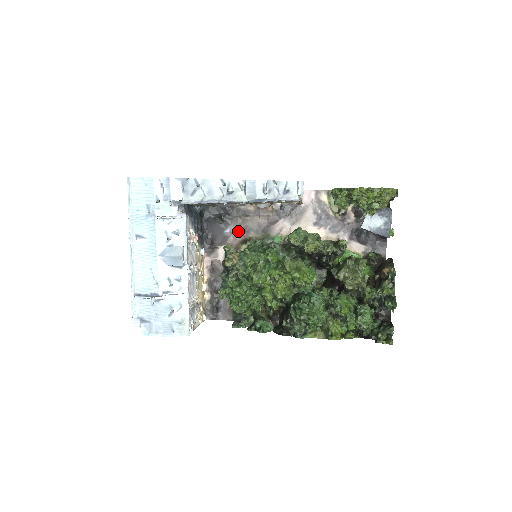
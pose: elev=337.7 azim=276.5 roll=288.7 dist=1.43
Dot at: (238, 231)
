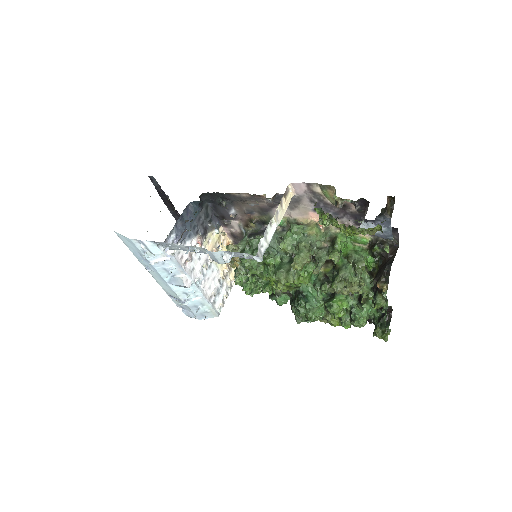
Dot at: (242, 211)
